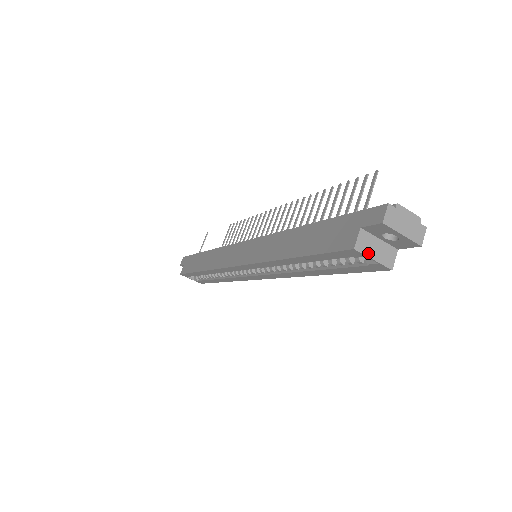
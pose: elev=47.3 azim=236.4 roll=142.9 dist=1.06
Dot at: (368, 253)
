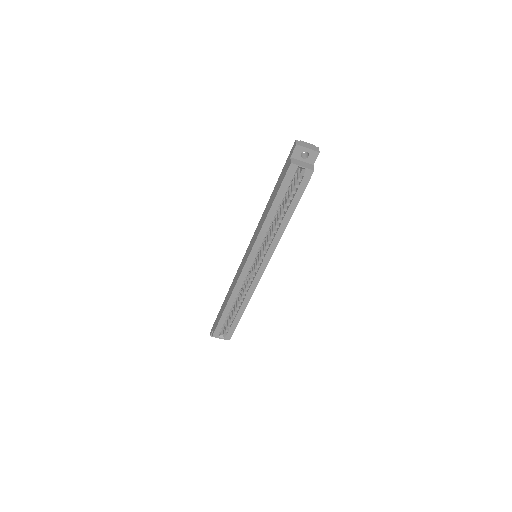
Dot at: (299, 165)
